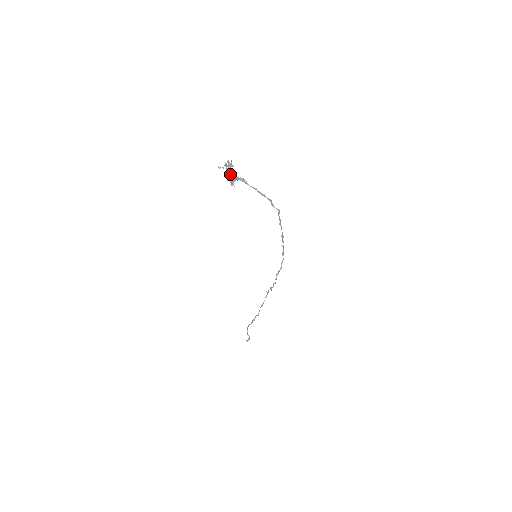
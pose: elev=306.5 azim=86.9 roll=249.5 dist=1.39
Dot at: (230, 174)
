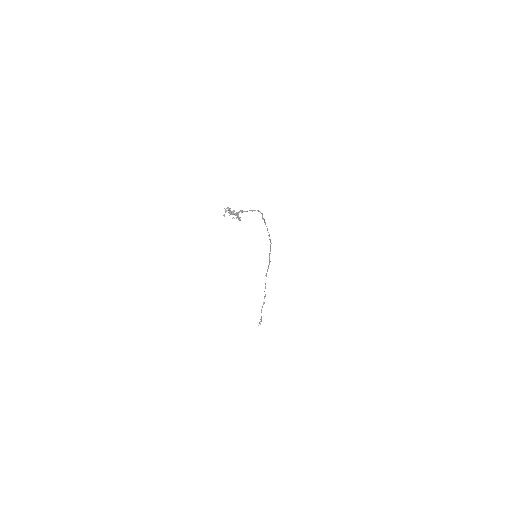
Dot at: (234, 214)
